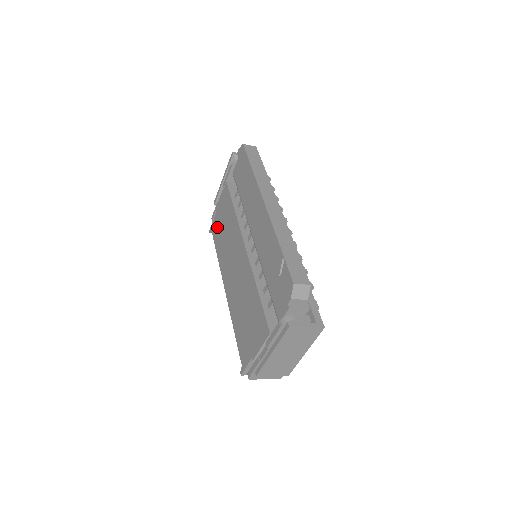
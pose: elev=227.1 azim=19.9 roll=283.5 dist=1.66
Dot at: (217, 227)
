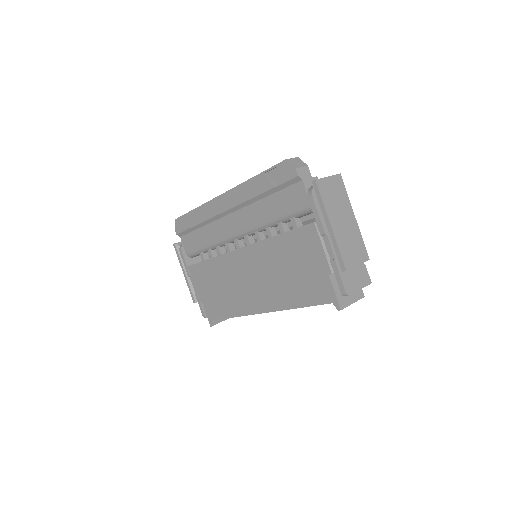
Dot at: (212, 305)
